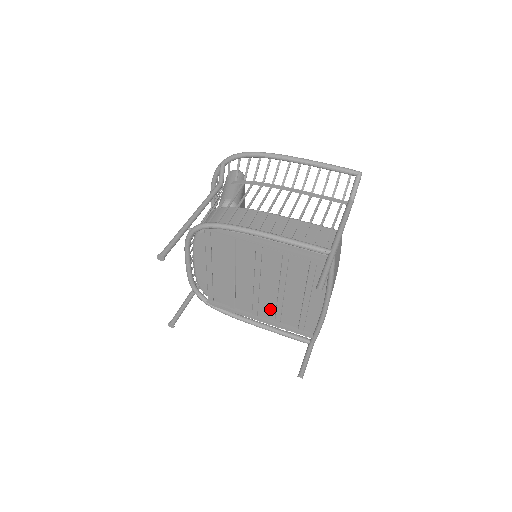
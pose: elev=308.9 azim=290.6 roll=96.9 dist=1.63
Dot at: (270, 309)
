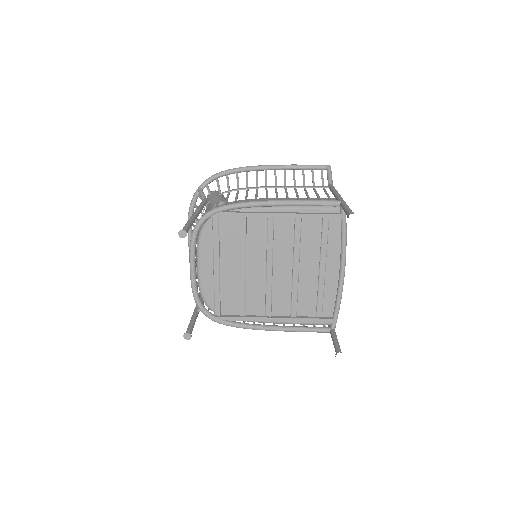
Dot at: (284, 301)
